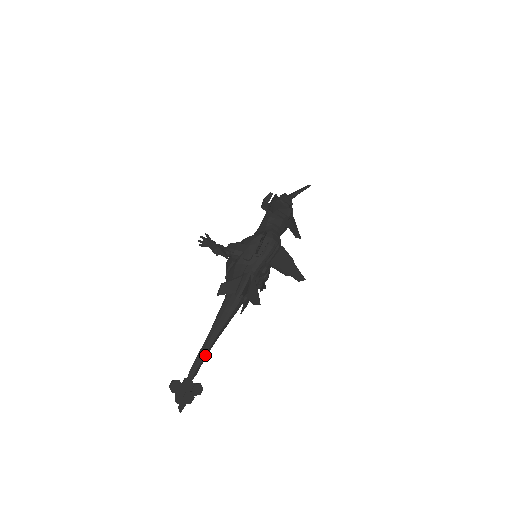
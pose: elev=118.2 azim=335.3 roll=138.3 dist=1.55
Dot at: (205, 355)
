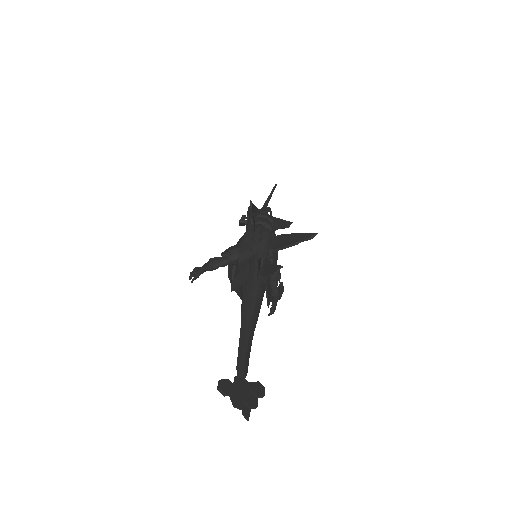
Dot at: (247, 346)
